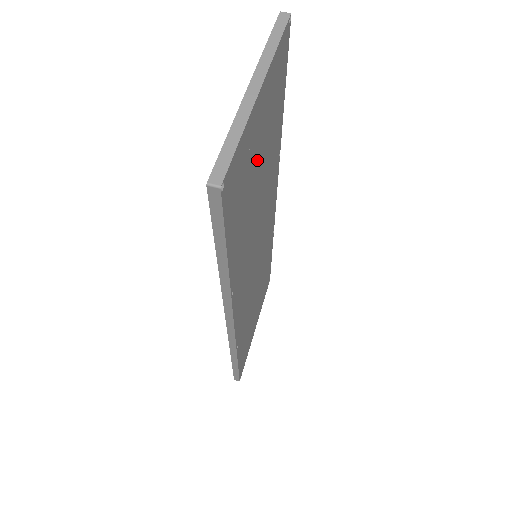
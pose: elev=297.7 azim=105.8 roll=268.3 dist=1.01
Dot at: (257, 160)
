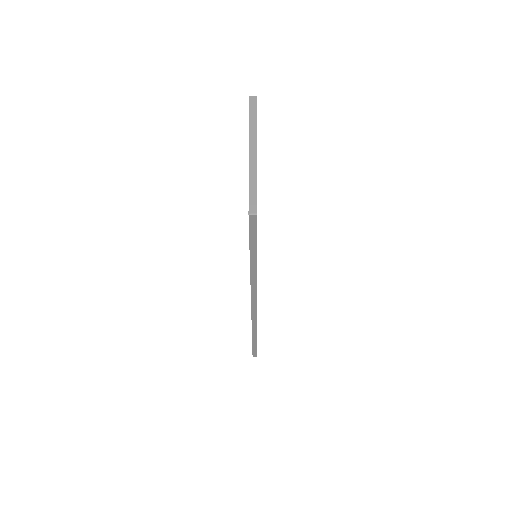
Dot at: occluded
